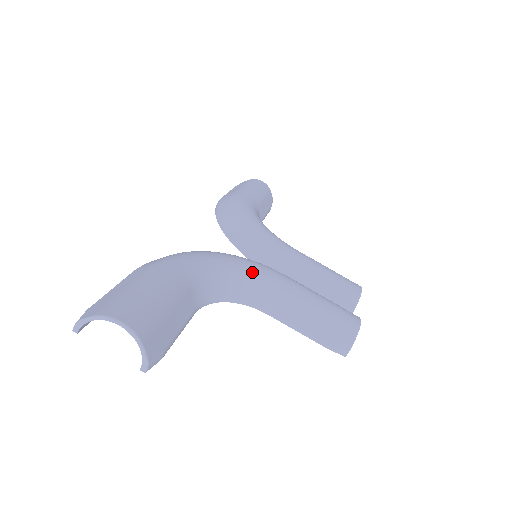
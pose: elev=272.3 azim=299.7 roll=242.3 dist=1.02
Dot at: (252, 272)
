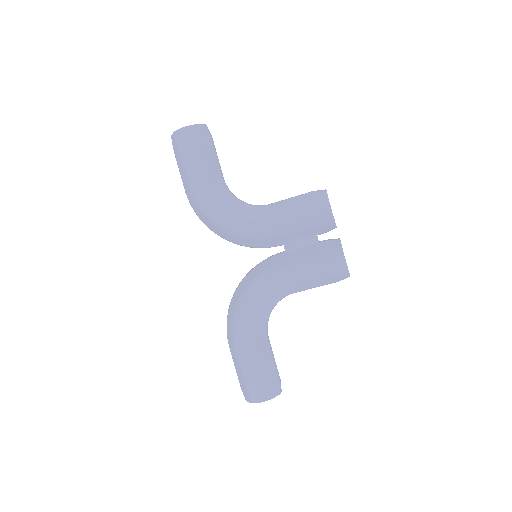
Dot at: (269, 293)
